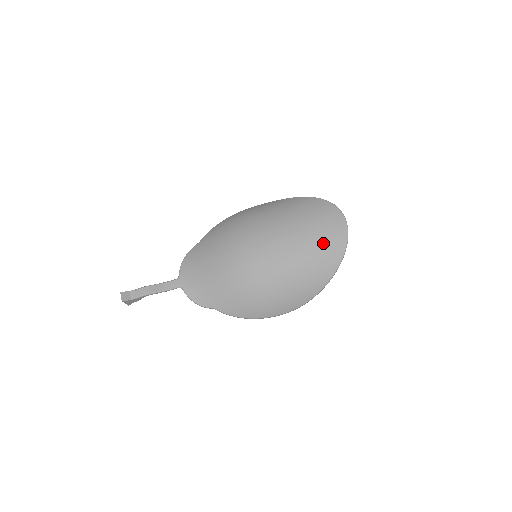
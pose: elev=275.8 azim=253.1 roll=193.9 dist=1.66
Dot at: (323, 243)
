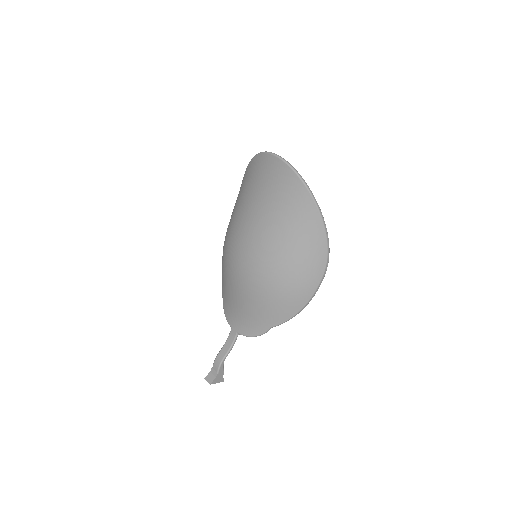
Dot at: (280, 192)
